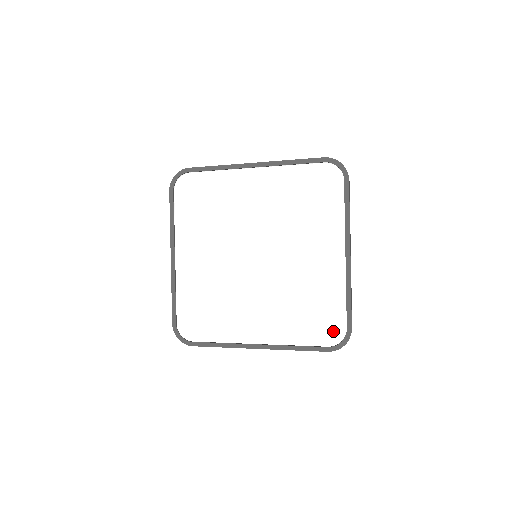
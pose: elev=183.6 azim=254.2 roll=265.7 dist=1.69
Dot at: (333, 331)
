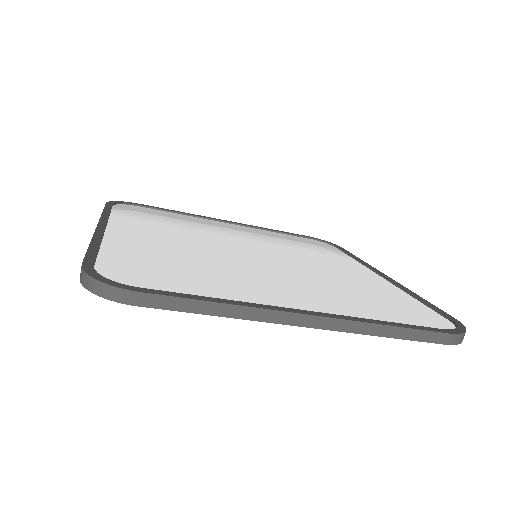
Dot at: (431, 319)
